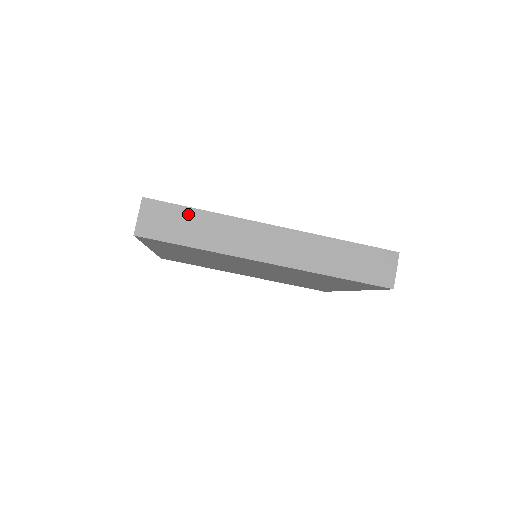
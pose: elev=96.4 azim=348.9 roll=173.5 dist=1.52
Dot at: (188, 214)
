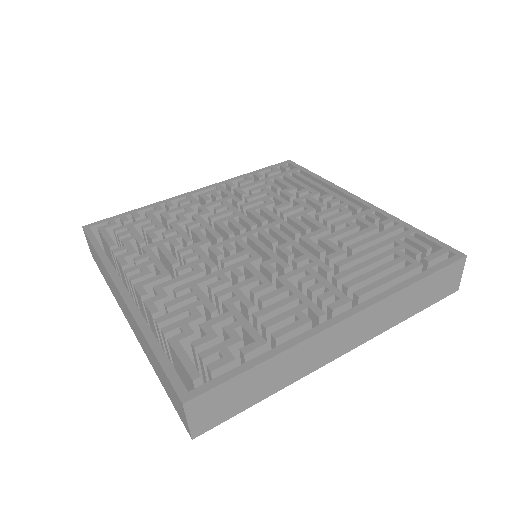
Dot at: (248, 377)
